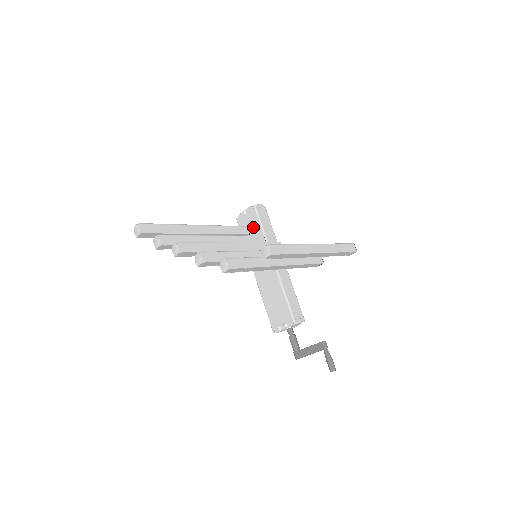
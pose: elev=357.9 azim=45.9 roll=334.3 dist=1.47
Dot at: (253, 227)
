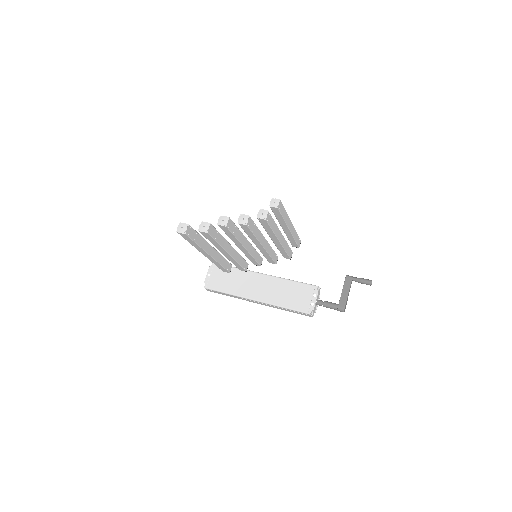
Dot at: (225, 275)
